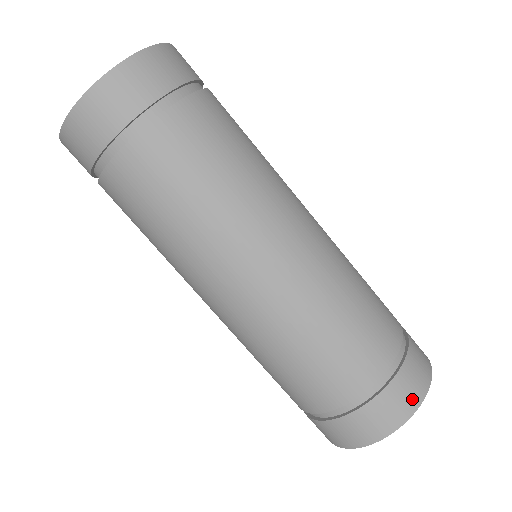
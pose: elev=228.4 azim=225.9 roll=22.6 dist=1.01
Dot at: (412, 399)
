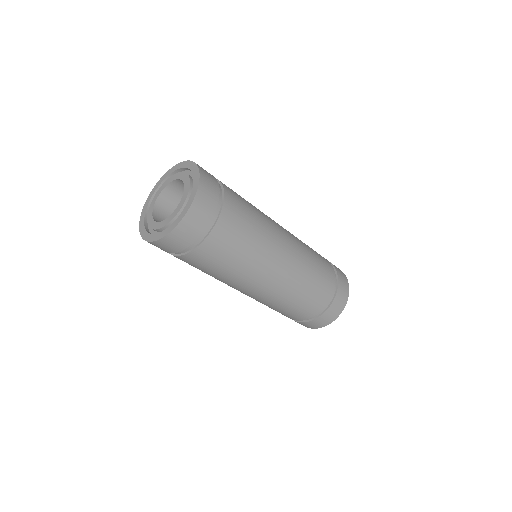
Dot at: (337, 313)
